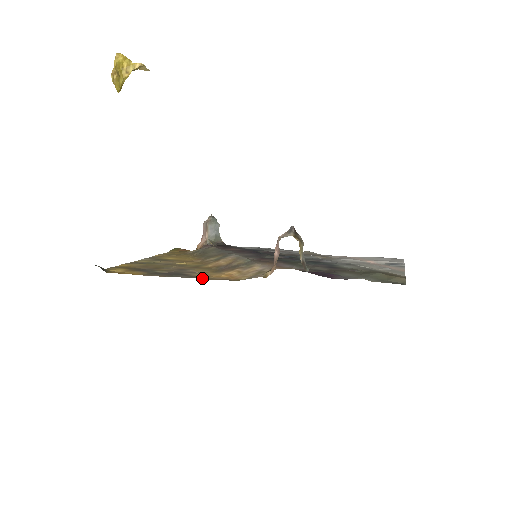
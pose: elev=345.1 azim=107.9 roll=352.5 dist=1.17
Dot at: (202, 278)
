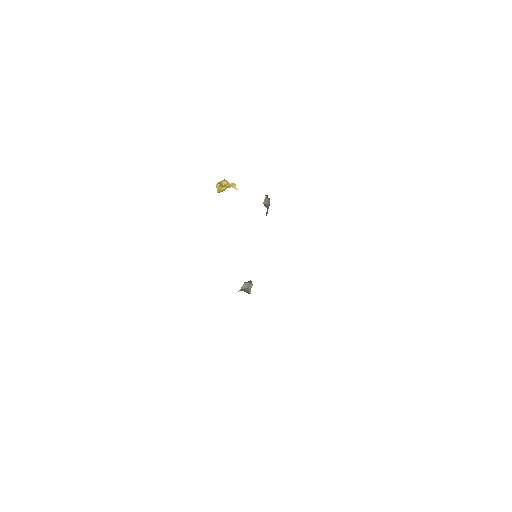
Dot at: occluded
